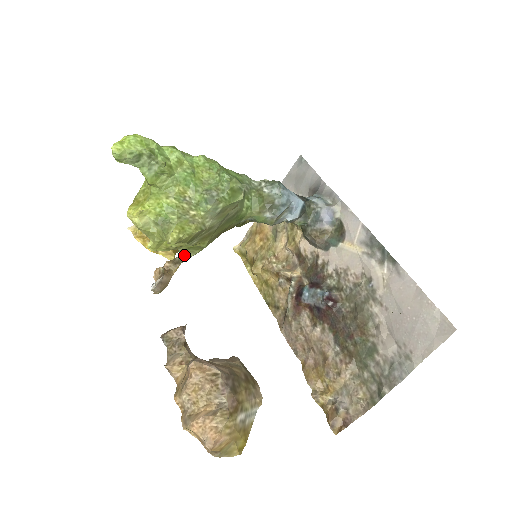
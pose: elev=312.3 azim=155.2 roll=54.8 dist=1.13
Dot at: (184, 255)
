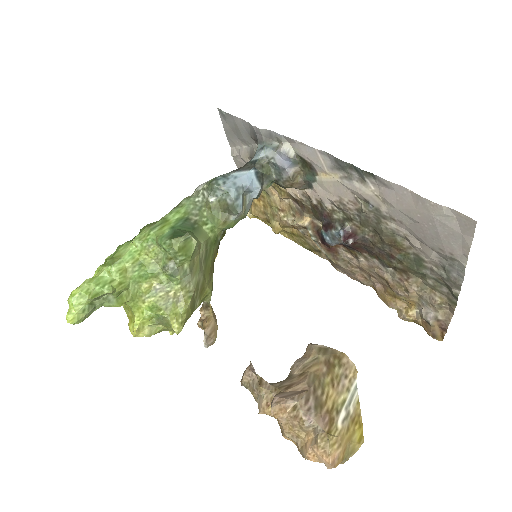
Dot at: occluded
